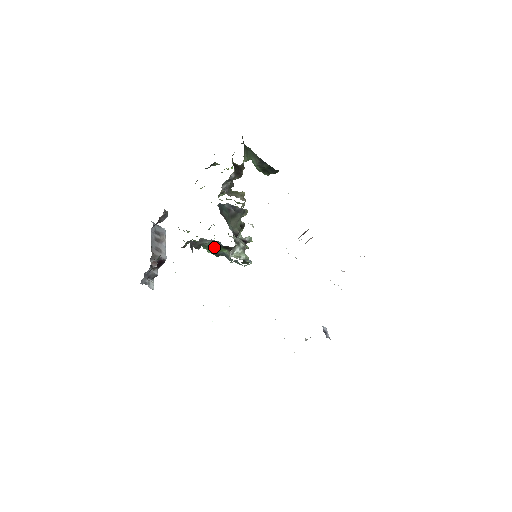
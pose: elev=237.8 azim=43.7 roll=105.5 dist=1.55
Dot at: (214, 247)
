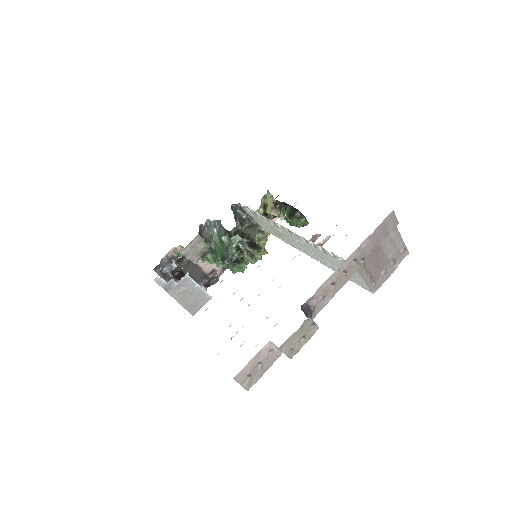
Dot at: (221, 244)
